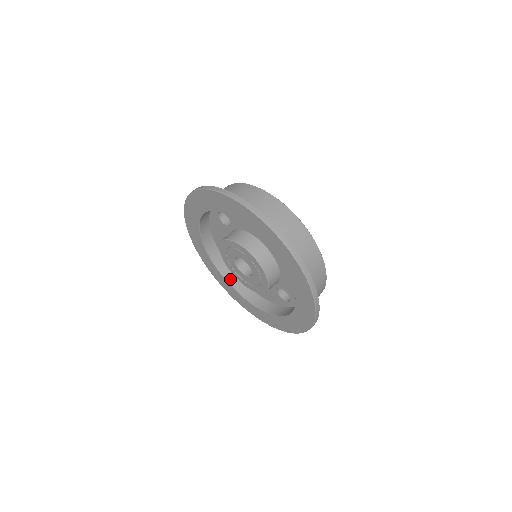
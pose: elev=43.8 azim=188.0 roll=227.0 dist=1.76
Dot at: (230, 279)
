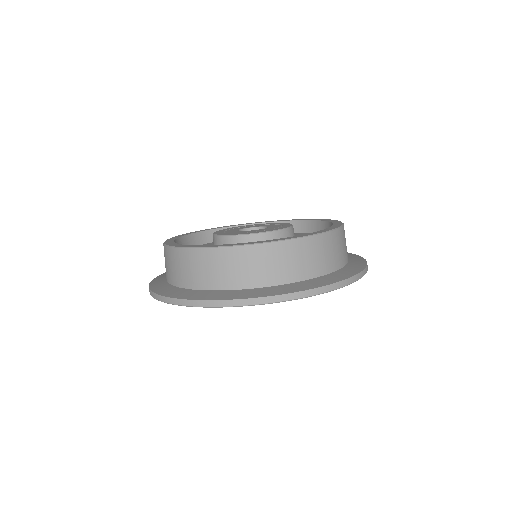
Dot at: occluded
